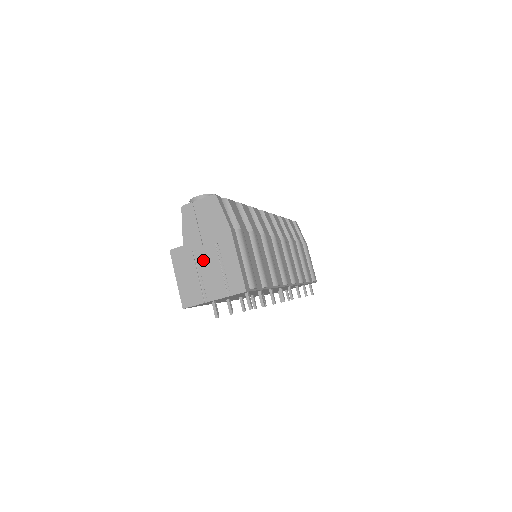
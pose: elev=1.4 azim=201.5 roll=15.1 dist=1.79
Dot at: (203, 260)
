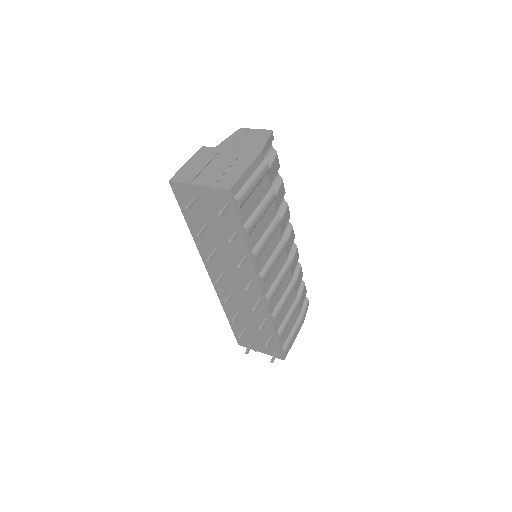
Dot at: (220, 160)
